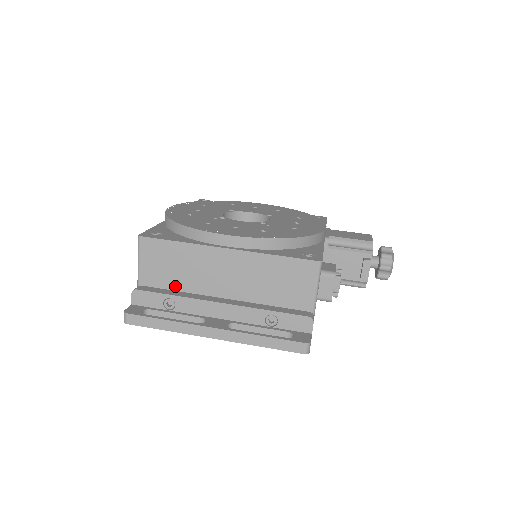
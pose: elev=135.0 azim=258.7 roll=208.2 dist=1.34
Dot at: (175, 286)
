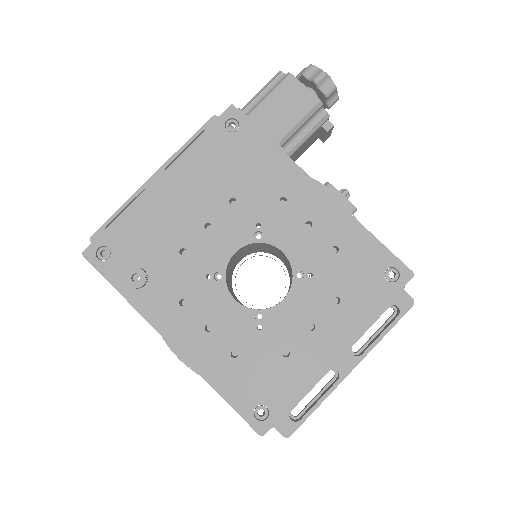
Dot at: occluded
